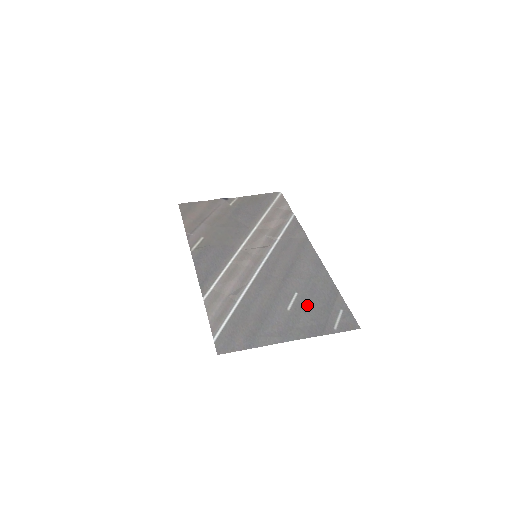
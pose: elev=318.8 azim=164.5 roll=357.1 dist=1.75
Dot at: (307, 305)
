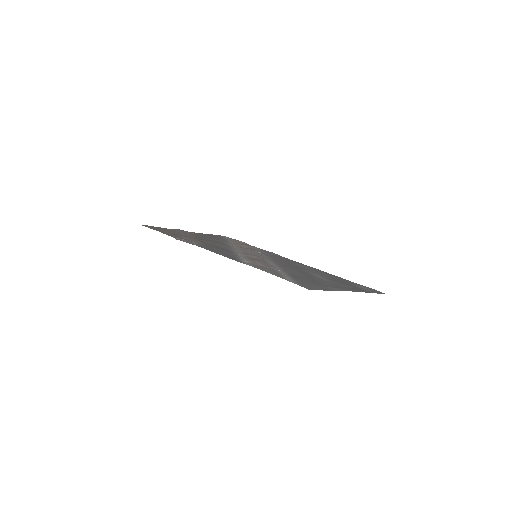
Dot at: (334, 280)
